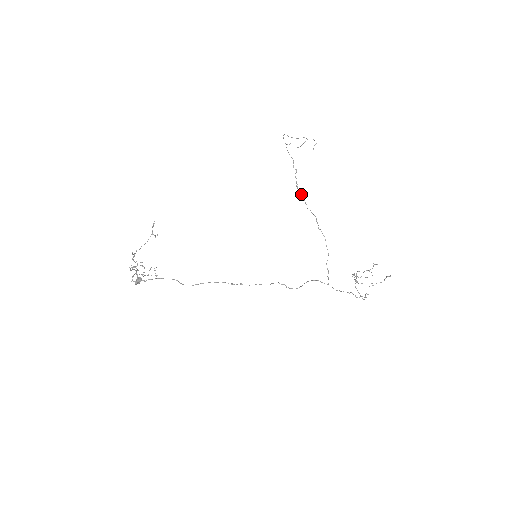
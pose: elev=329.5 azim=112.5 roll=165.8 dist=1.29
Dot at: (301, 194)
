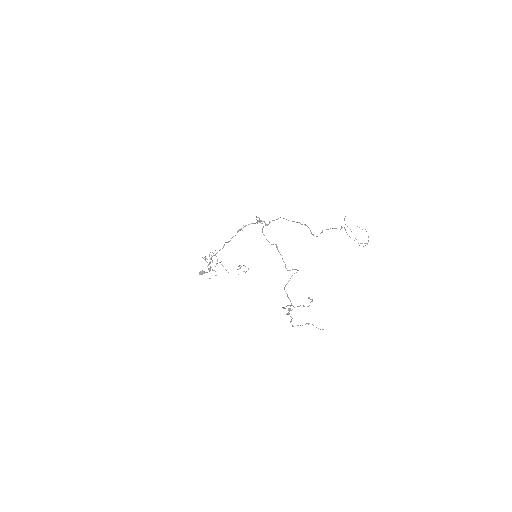
Dot at: occluded
